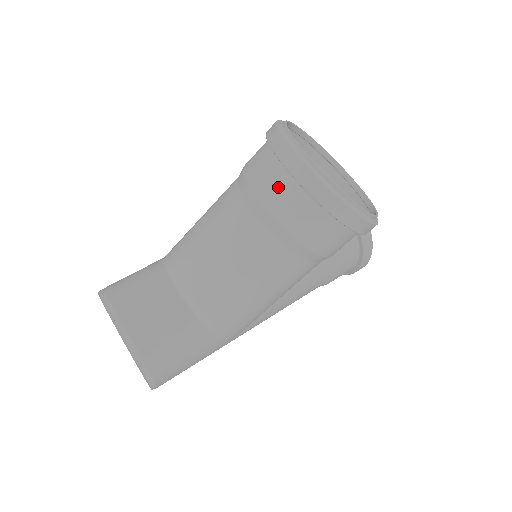
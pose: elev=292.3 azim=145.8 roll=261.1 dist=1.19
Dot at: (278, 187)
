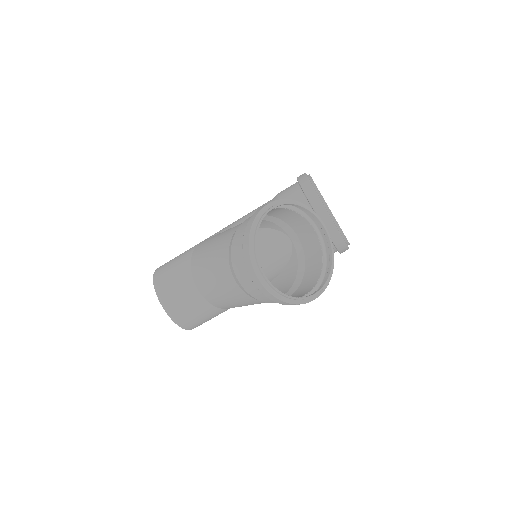
Dot at: (249, 282)
